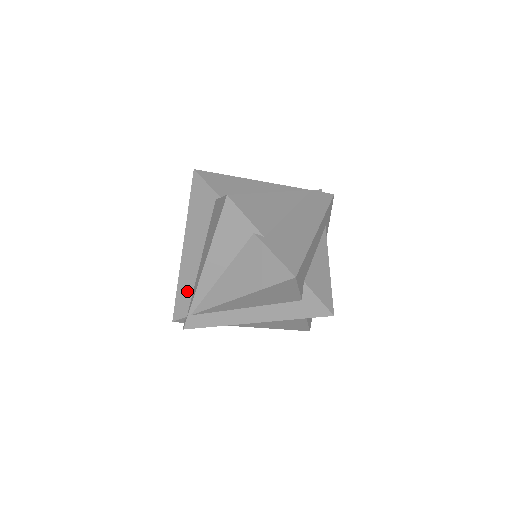
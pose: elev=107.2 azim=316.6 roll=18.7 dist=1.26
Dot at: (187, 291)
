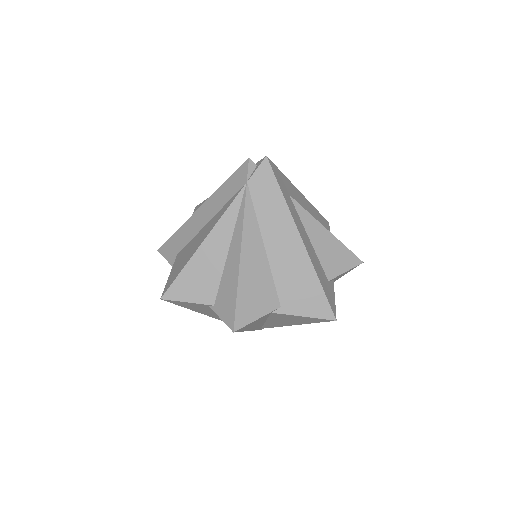
Dot at: occluded
